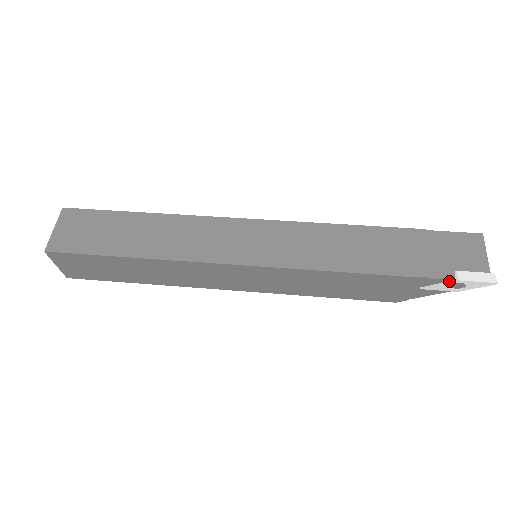
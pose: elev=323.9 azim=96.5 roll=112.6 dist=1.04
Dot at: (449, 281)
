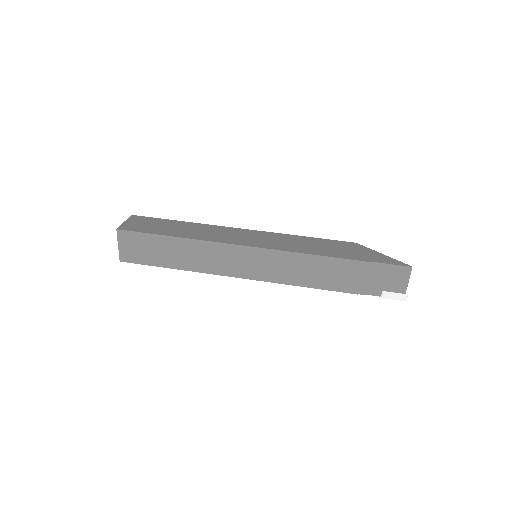
Dot at: (377, 295)
